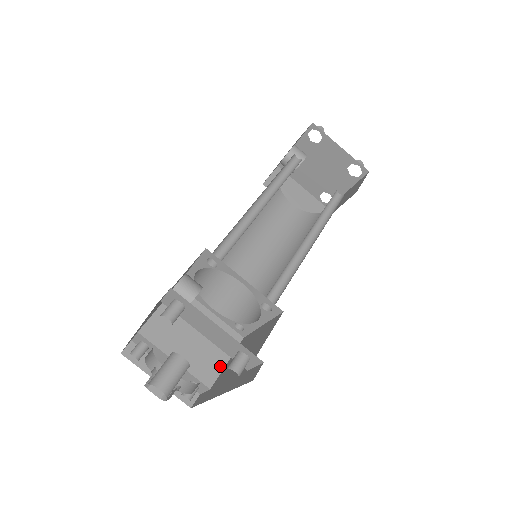
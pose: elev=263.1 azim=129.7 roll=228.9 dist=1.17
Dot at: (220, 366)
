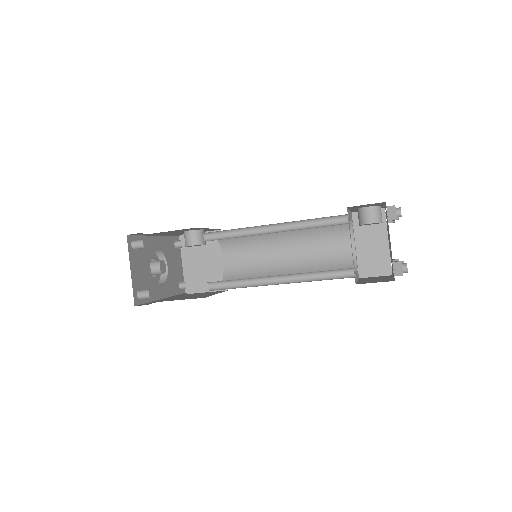
Dot at: (202, 290)
